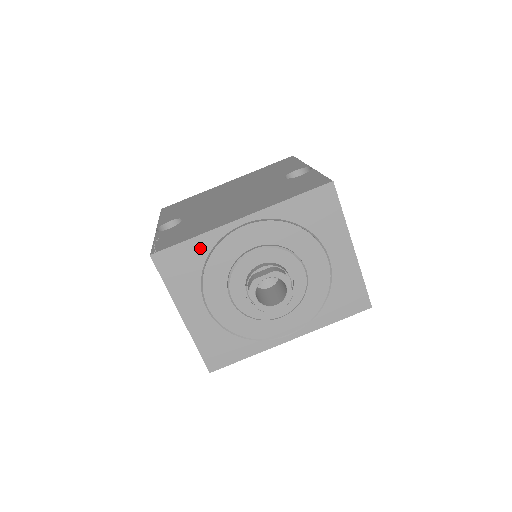
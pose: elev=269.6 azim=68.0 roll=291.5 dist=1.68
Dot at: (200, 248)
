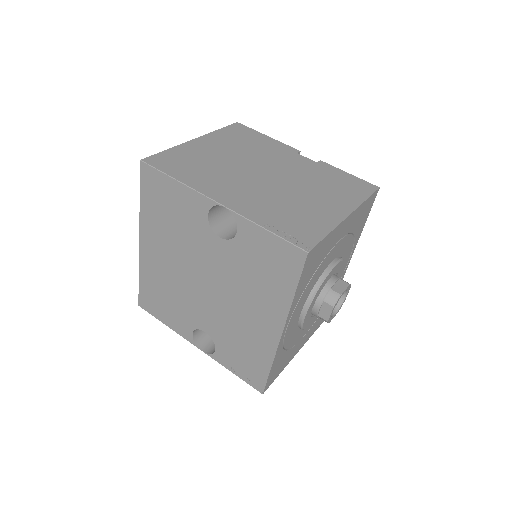
Dot at: (278, 359)
